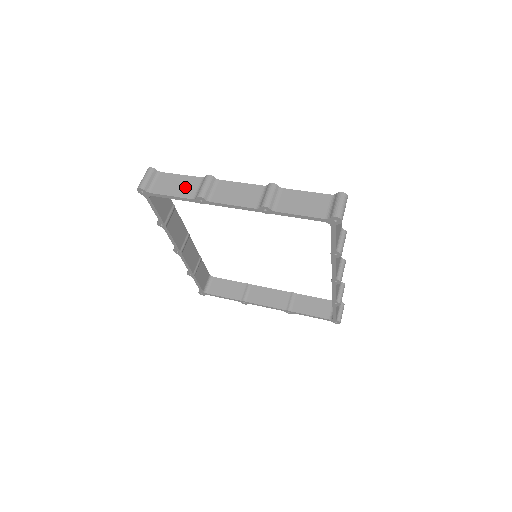
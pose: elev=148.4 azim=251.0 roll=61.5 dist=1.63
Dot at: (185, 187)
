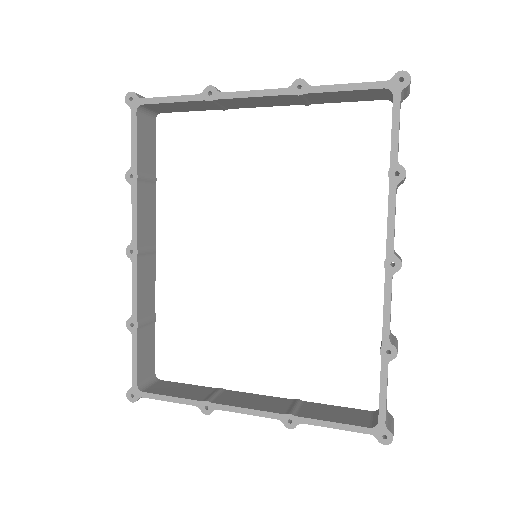
Dot at: occluded
